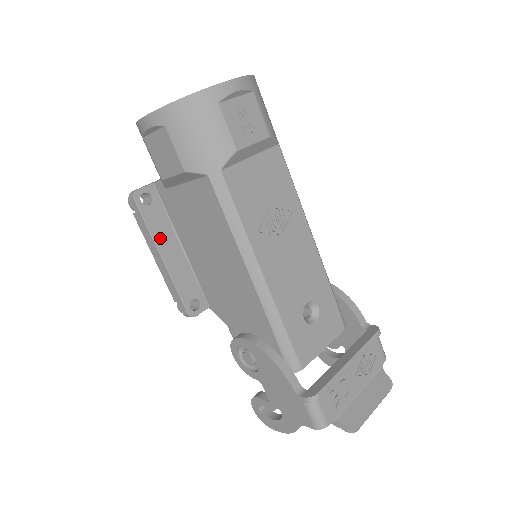
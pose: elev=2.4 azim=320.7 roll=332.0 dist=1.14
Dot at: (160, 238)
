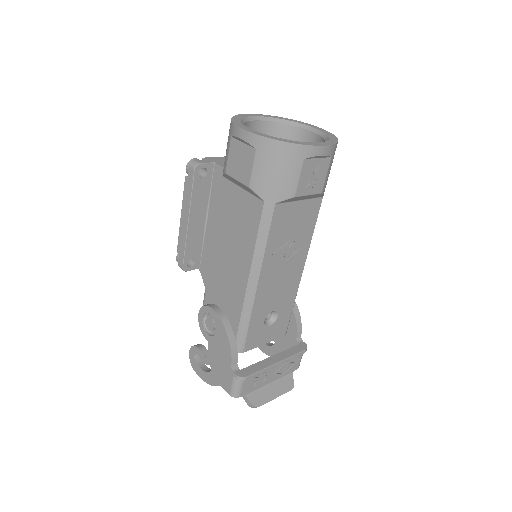
Dot at: (195, 206)
